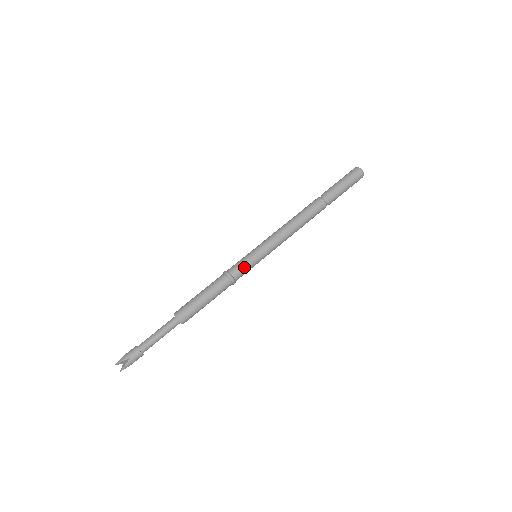
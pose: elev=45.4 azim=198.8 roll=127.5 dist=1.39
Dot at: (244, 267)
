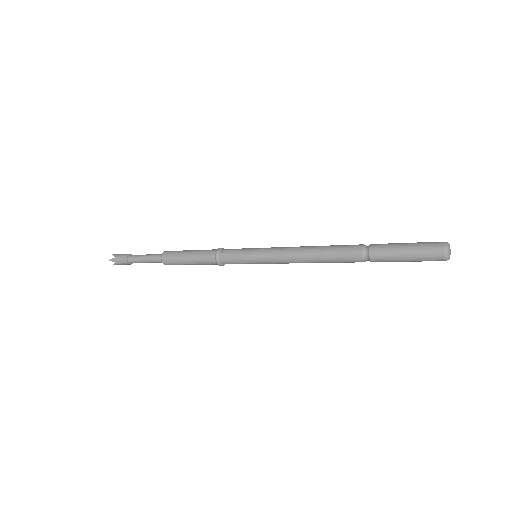
Dot at: (236, 263)
